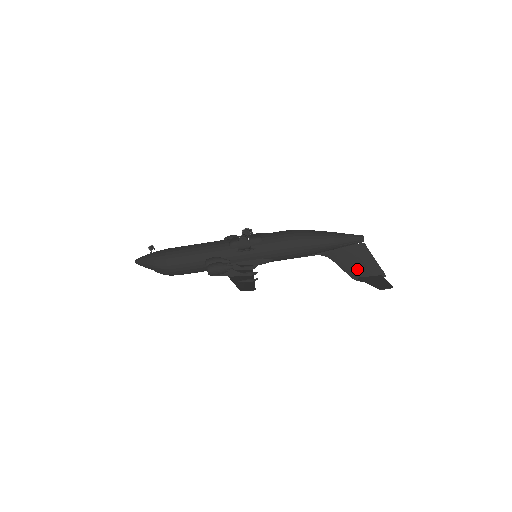
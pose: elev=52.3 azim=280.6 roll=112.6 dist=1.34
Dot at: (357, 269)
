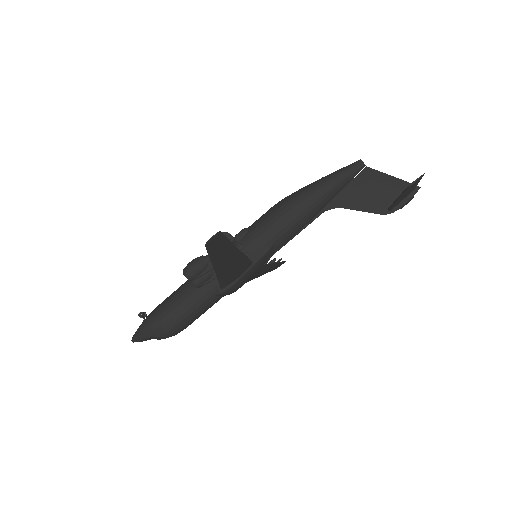
Dot at: (379, 200)
